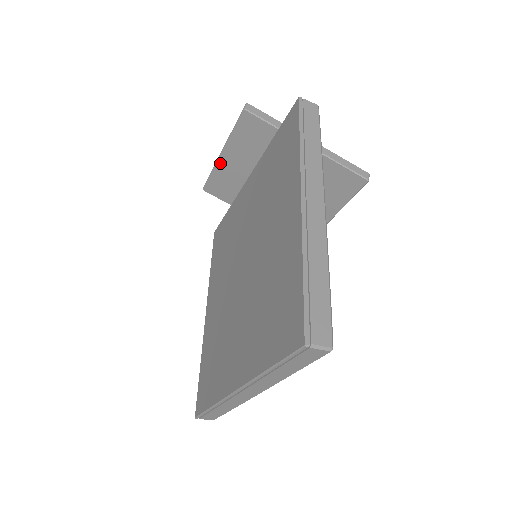
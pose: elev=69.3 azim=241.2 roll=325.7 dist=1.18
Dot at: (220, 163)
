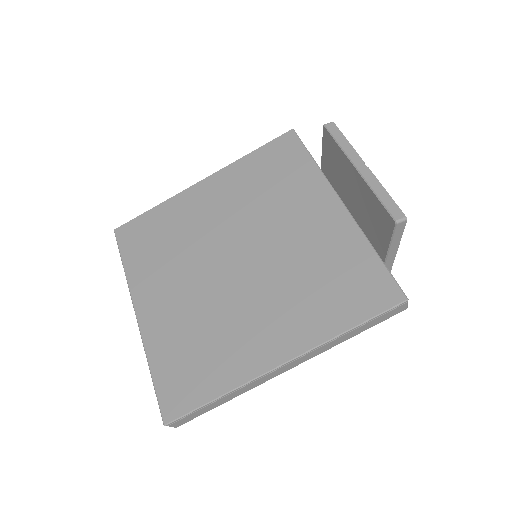
Dot at: (349, 163)
